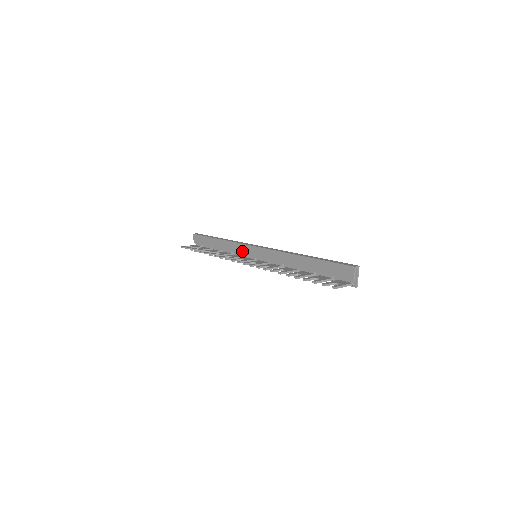
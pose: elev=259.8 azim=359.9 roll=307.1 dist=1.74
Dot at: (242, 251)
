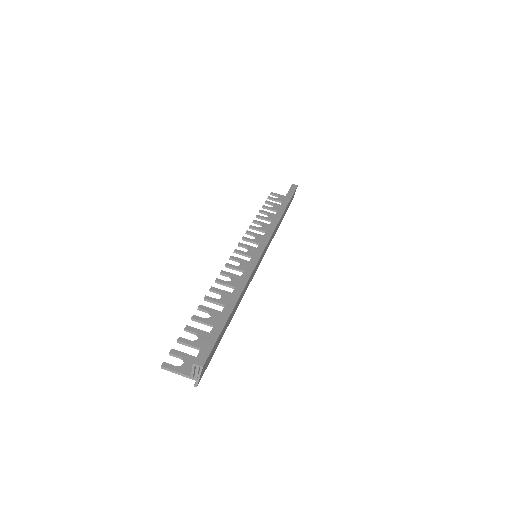
Dot at: occluded
